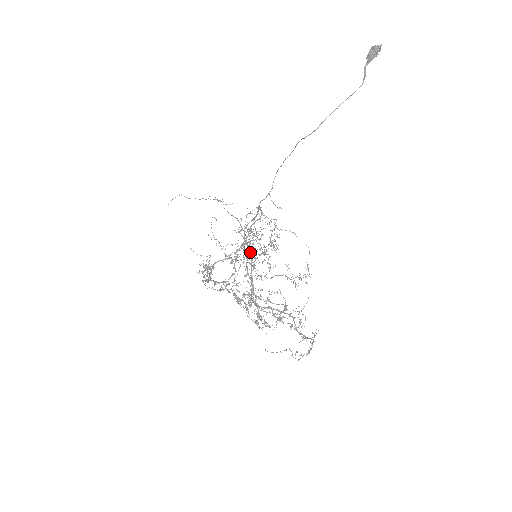
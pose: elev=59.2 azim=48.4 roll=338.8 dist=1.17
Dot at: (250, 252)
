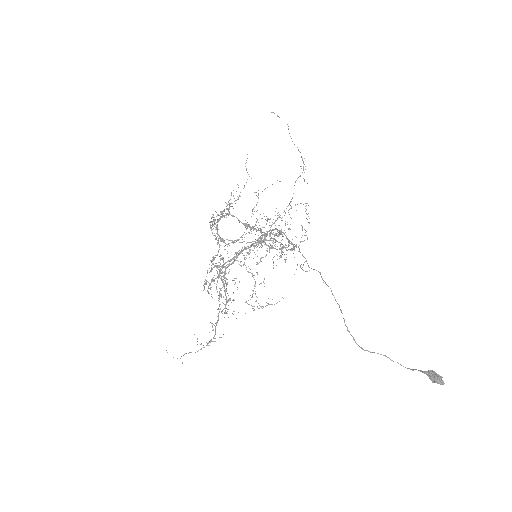
Dot at: (261, 240)
